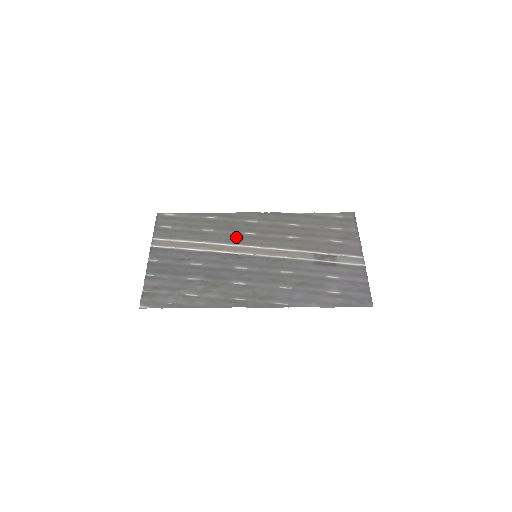
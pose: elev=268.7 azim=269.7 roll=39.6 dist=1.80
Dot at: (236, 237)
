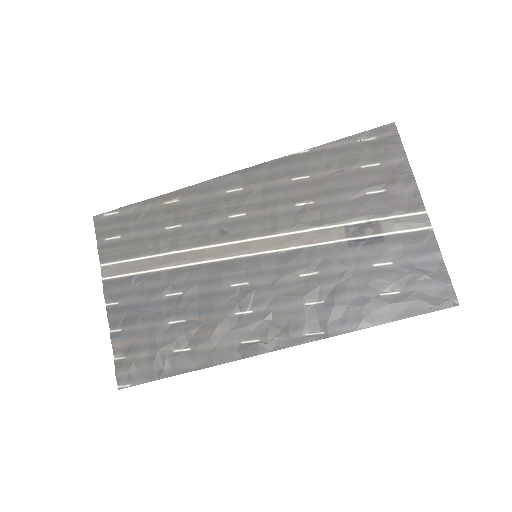
Dot at: (218, 229)
